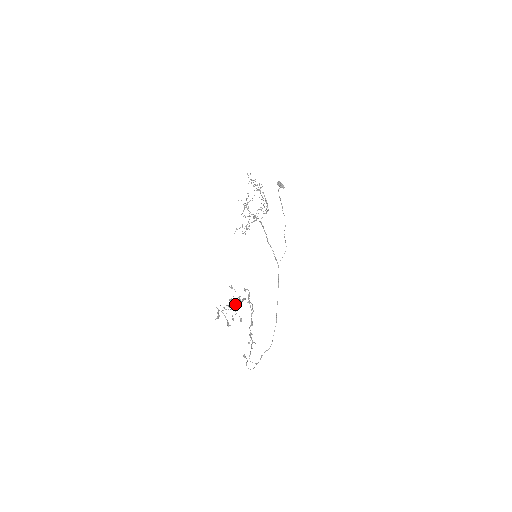
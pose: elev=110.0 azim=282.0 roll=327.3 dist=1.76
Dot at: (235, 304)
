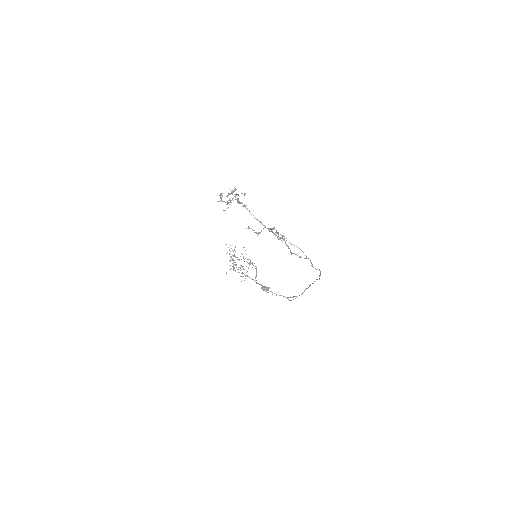
Dot at: occluded
